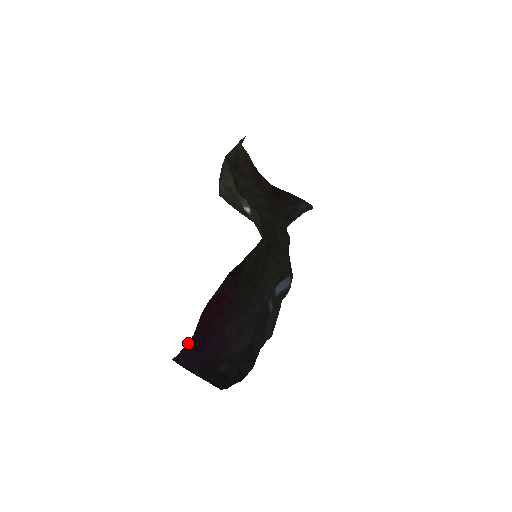
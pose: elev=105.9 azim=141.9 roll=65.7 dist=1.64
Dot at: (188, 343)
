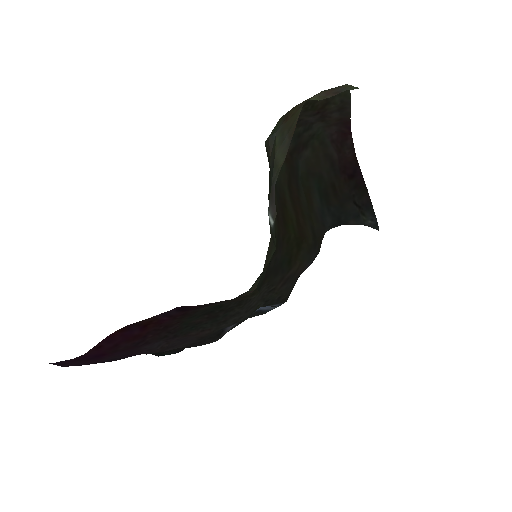
Dot at: occluded
